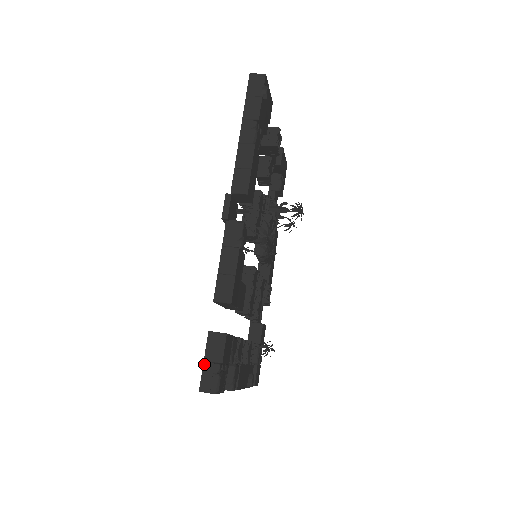
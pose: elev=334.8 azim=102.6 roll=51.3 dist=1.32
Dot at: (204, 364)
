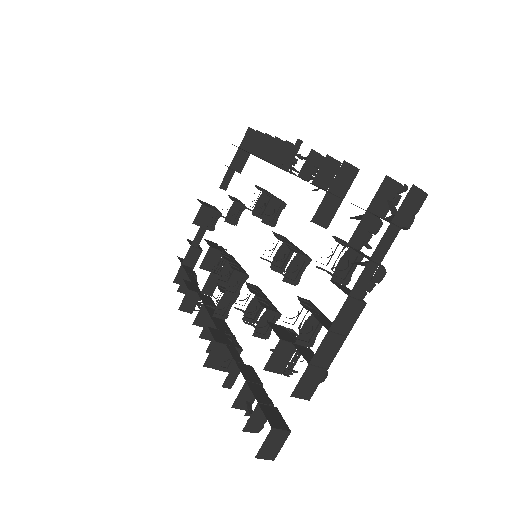
Dot at: occluded
